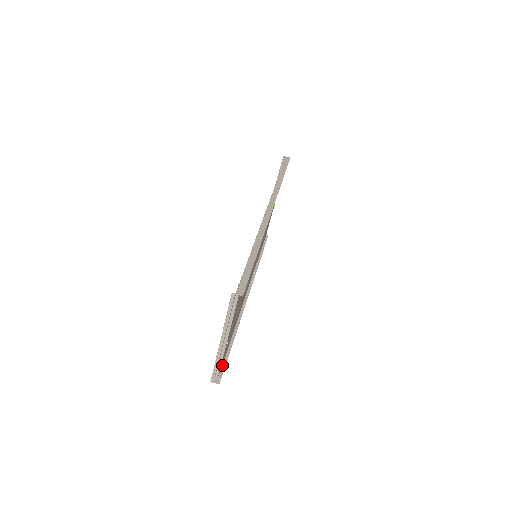
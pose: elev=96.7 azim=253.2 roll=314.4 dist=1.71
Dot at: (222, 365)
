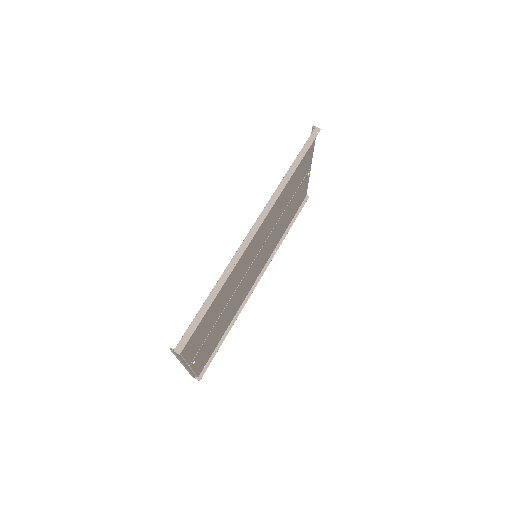
Dot at: (208, 361)
